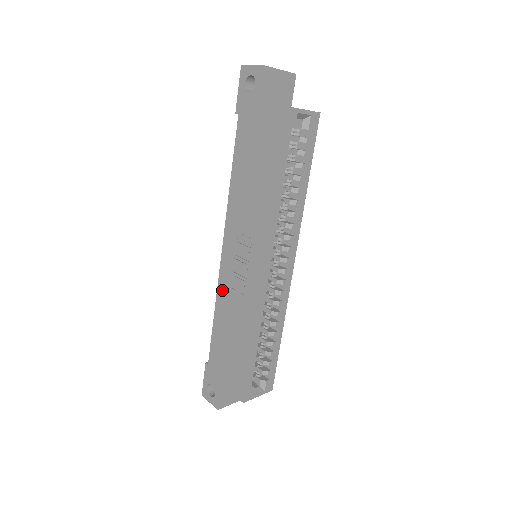
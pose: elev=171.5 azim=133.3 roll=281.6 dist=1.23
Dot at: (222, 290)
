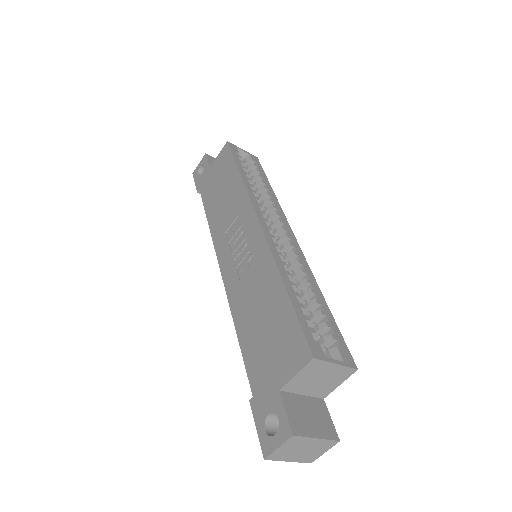
Dot at: (233, 295)
